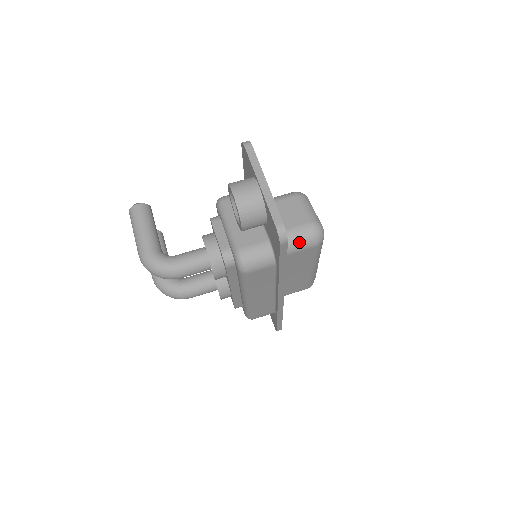
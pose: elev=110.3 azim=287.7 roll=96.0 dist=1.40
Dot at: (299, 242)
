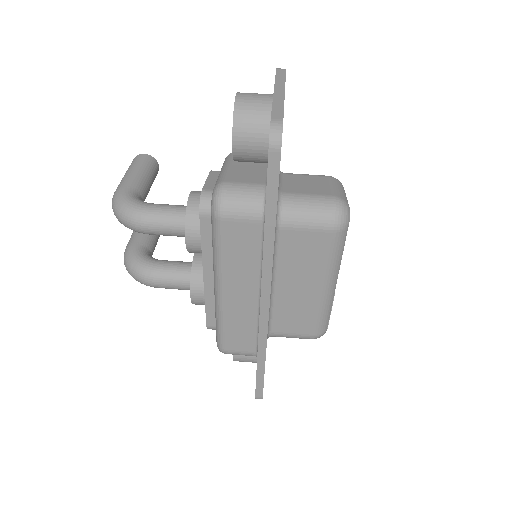
Dot at: (309, 213)
